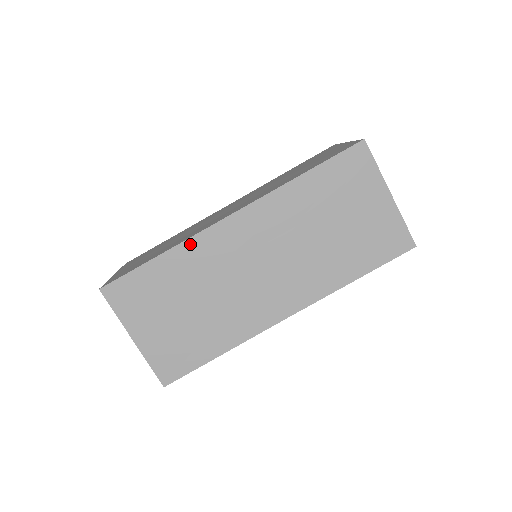
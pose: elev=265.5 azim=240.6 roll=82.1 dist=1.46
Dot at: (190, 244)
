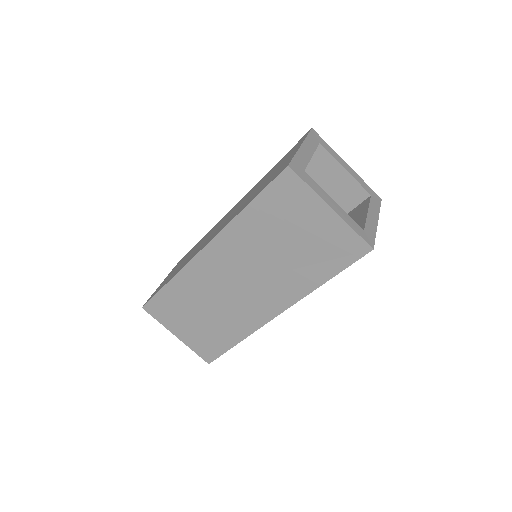
Dot at: (184, 273)
